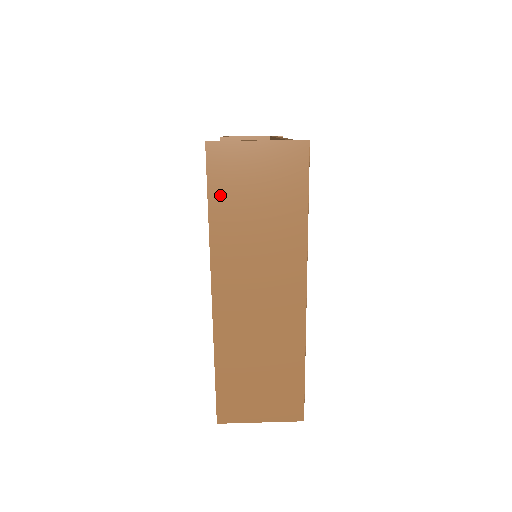
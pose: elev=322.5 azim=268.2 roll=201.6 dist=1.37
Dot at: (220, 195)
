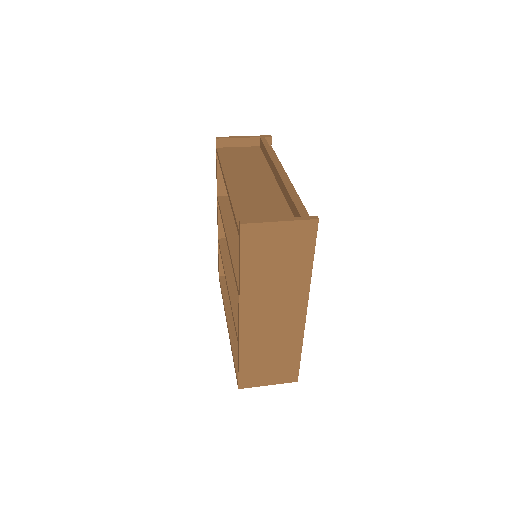
Dot at: (249, 257)
